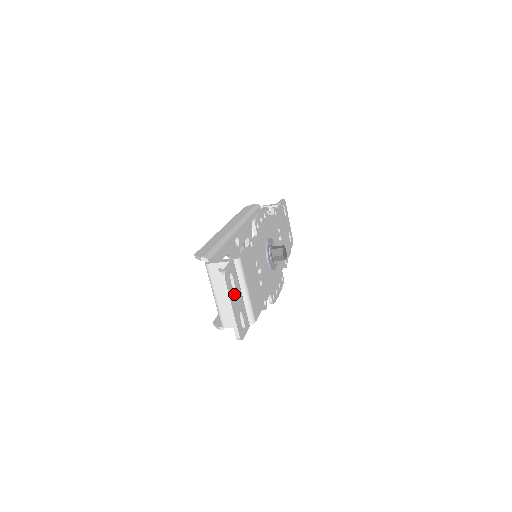
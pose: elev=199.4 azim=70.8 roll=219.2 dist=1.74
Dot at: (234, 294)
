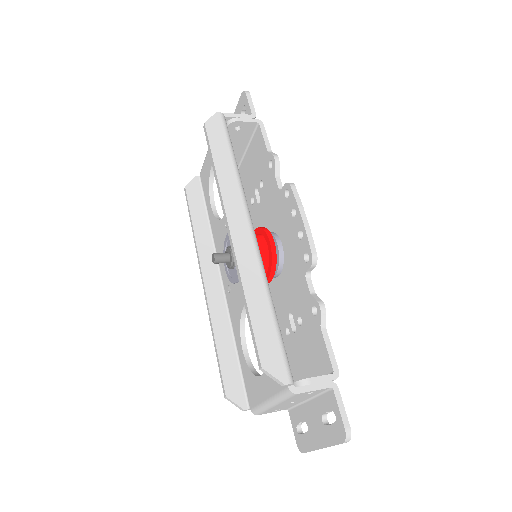
Dot at: occluded
